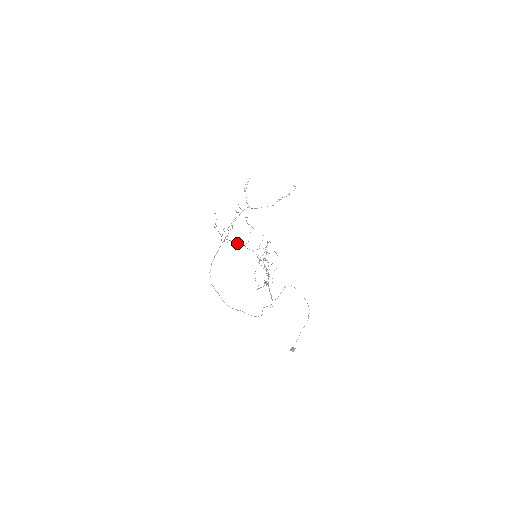
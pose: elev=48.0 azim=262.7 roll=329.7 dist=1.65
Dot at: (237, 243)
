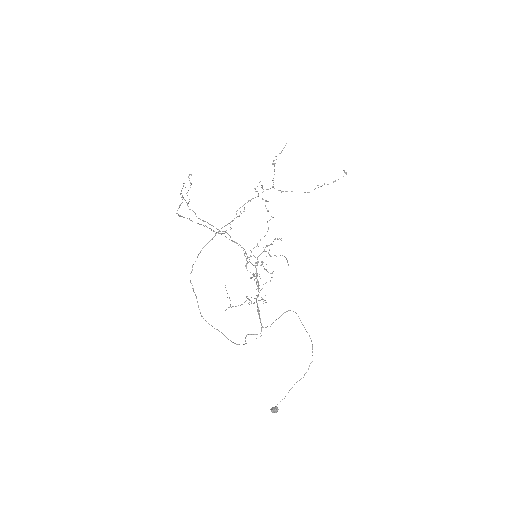
Dot at: (216, 228)
